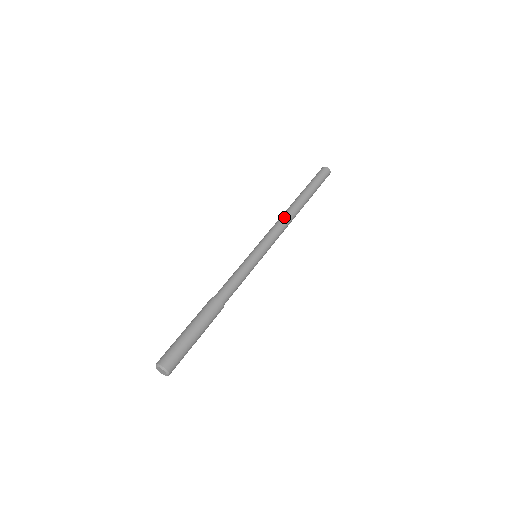
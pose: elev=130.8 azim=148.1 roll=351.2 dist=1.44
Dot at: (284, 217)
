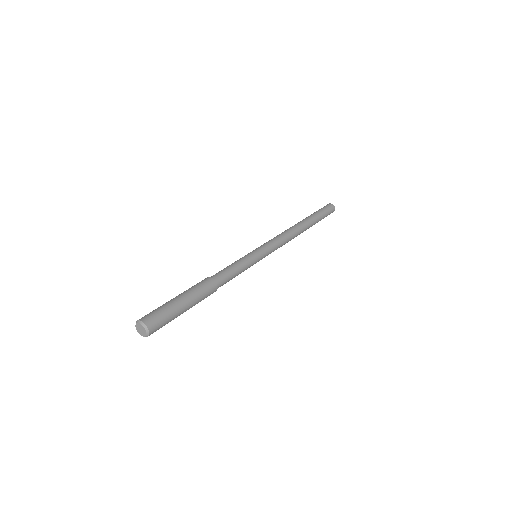
Dot at: (288, 231)
